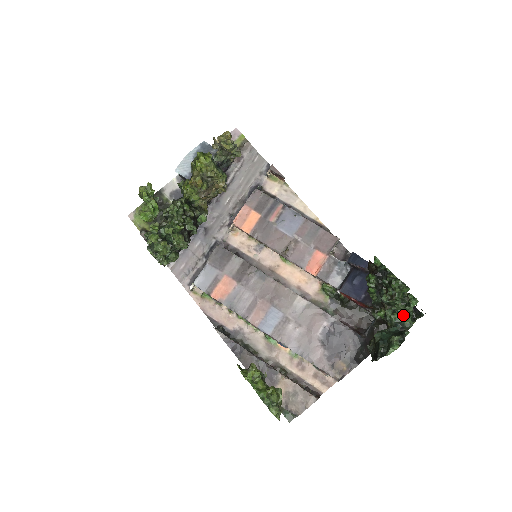
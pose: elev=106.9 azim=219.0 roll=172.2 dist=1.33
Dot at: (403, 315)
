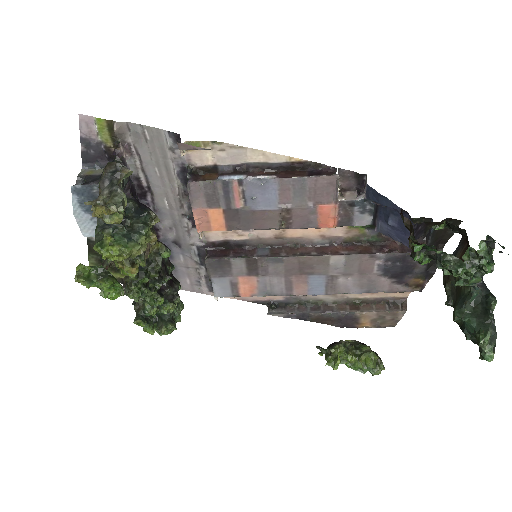
Dot at: (479, 275)
